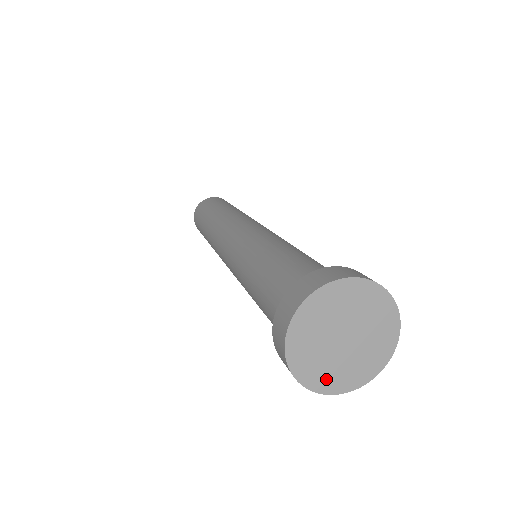
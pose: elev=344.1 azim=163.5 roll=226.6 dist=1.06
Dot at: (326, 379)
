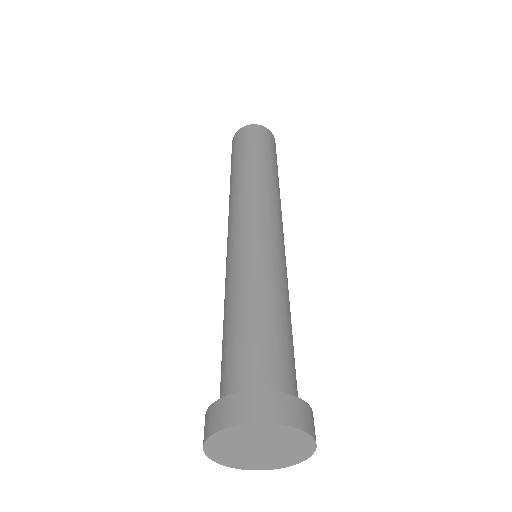
Dot at: (239, 463)
